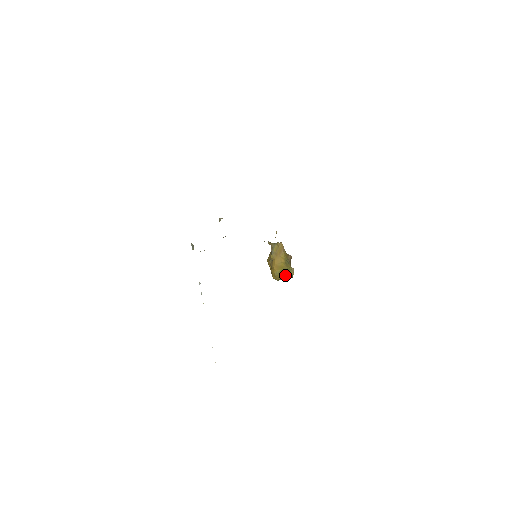
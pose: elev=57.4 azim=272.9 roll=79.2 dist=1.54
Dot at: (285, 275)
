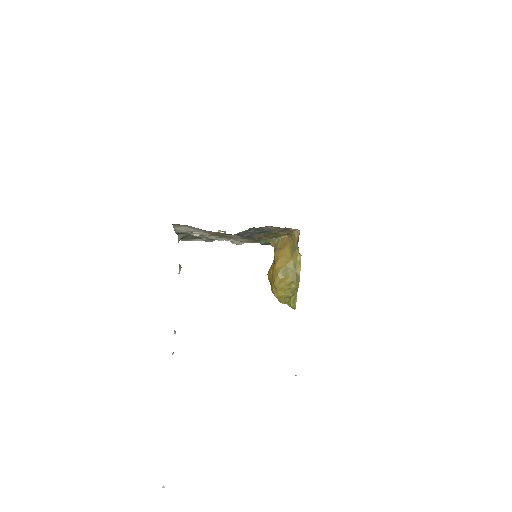
Dot at: (290, 277)
